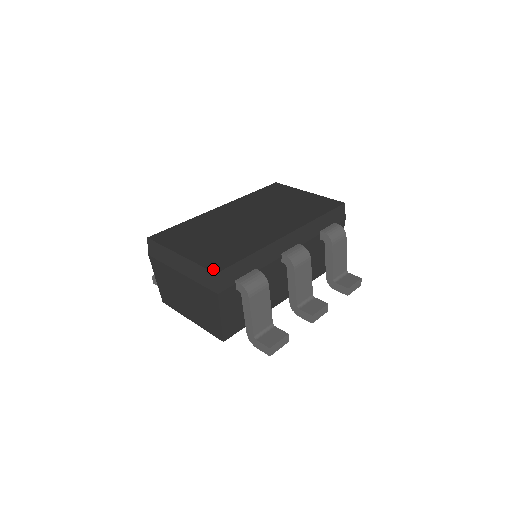
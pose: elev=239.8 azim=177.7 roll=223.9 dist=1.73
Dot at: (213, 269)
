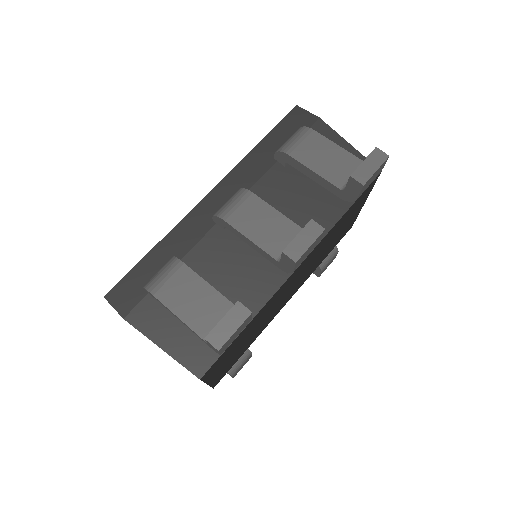
Dot at: occluded
